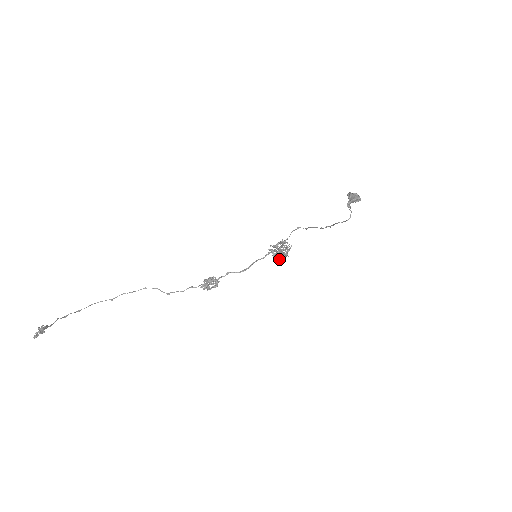
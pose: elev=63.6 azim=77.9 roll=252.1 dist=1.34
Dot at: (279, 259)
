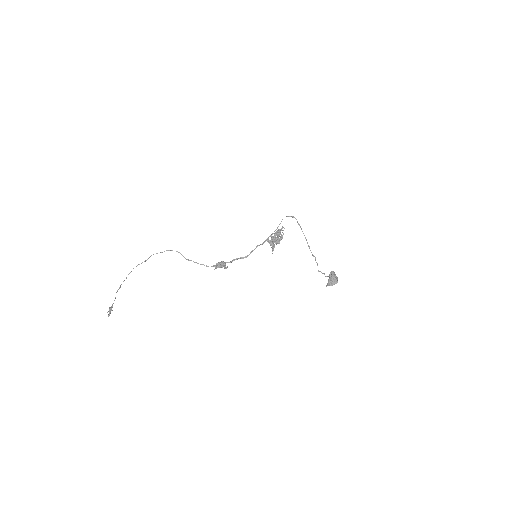
Dot at: occluded
